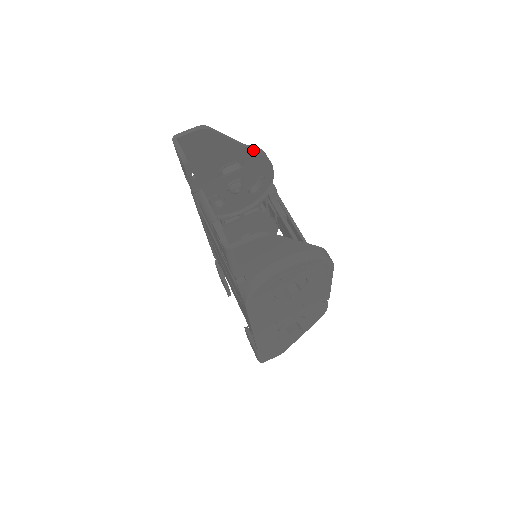
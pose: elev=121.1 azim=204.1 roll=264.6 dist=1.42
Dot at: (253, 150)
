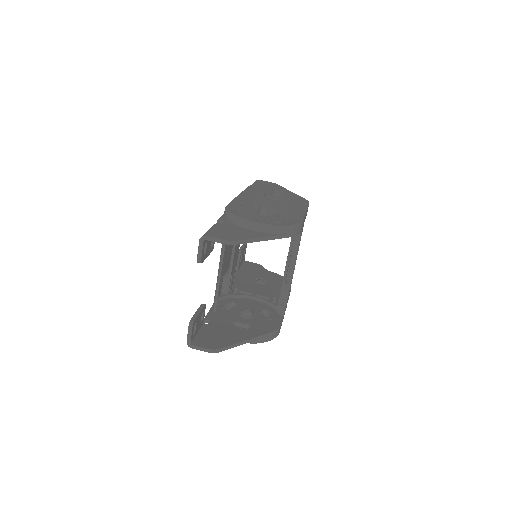
Dot at: (279, 238)
